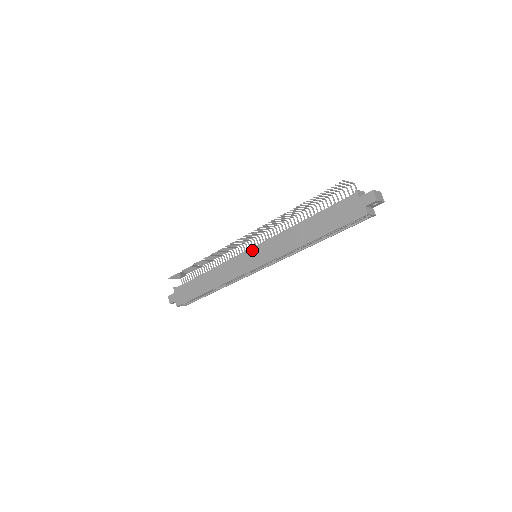
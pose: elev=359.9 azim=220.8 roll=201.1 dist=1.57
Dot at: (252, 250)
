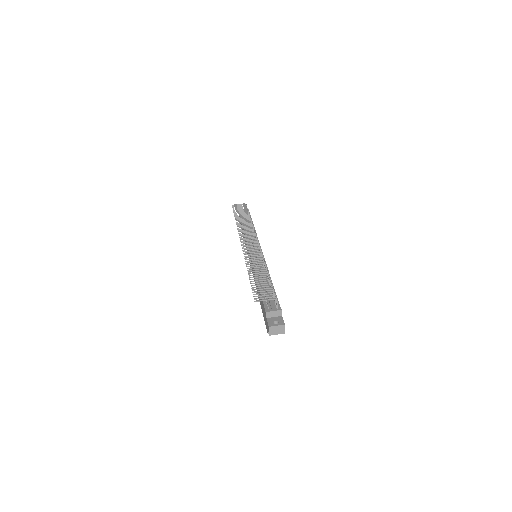
Dot at: occluded
